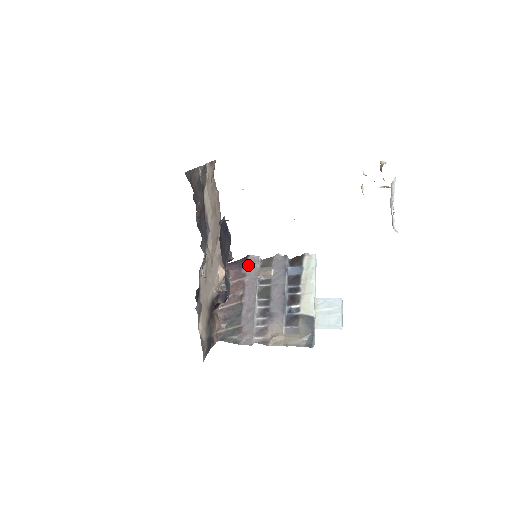
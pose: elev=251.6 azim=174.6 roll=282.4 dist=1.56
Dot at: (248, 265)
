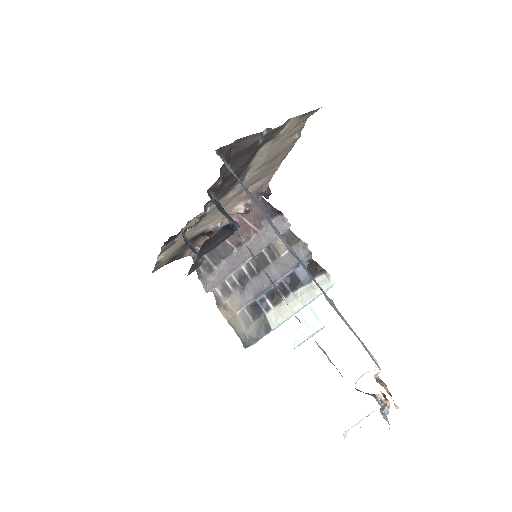
Dot at: (273, 222)
